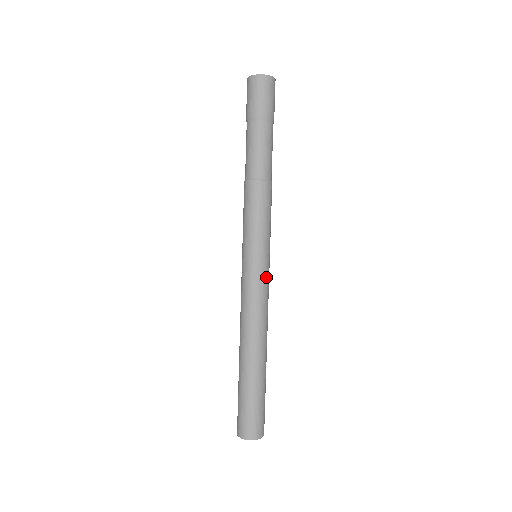
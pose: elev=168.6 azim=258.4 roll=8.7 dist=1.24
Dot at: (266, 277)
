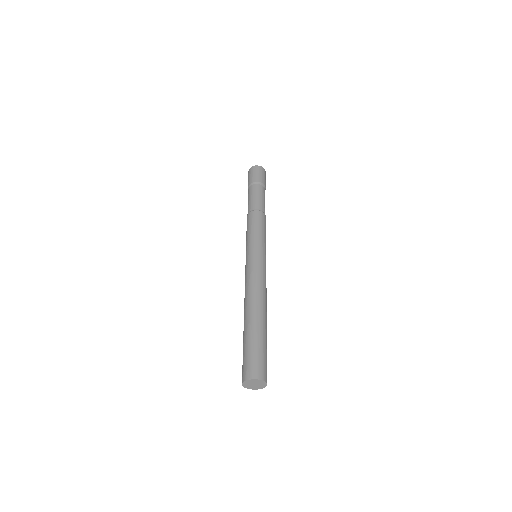
Dot at: (265, 265)
